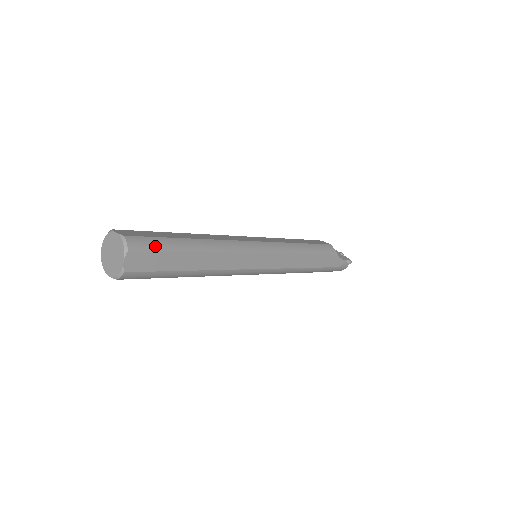
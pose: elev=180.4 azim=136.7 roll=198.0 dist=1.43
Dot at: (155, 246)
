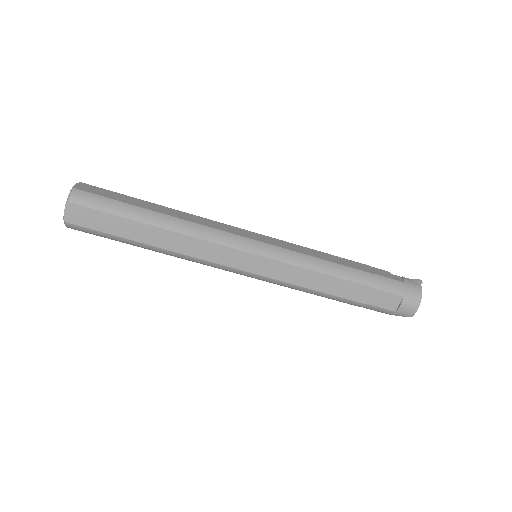
Dot at: occluded
